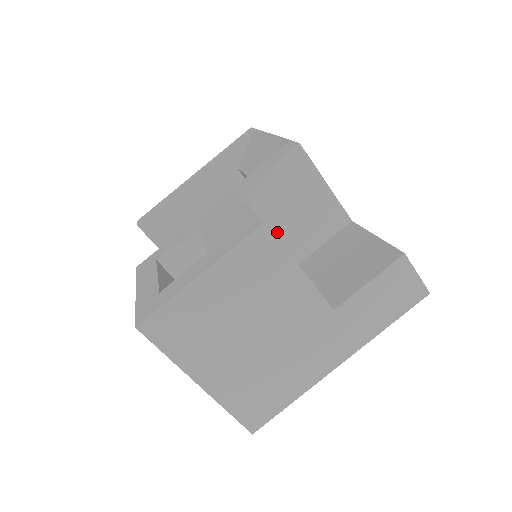
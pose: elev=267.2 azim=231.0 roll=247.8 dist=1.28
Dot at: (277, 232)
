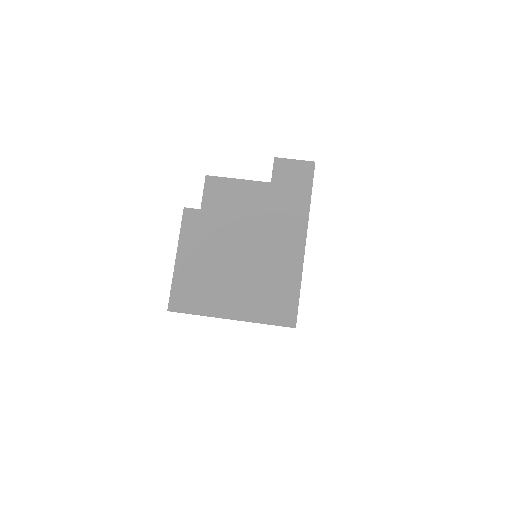
Dot at: occluded
